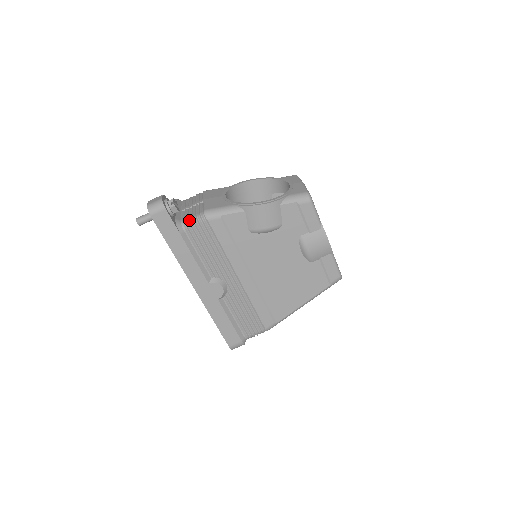
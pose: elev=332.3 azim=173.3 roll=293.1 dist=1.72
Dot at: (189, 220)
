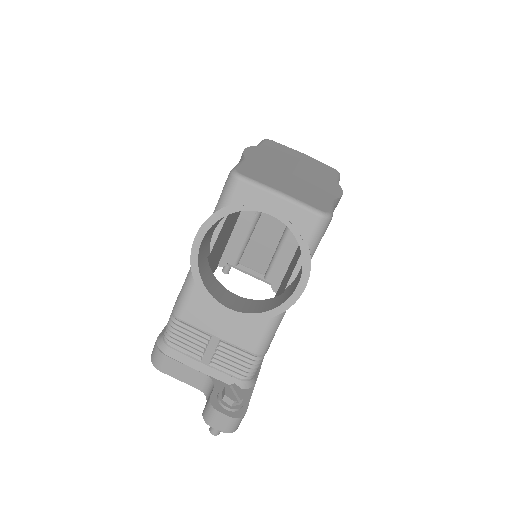
Dot at: (251, 374)
